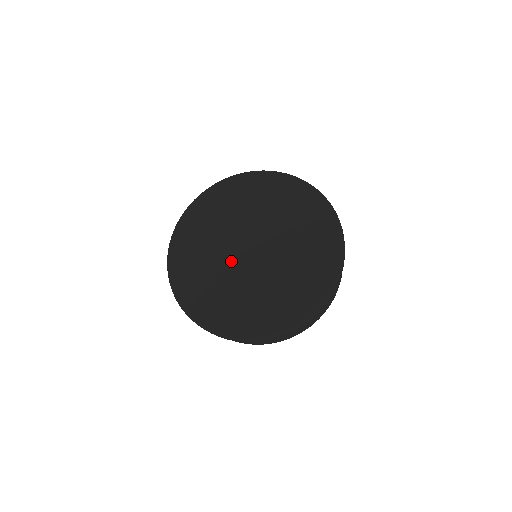
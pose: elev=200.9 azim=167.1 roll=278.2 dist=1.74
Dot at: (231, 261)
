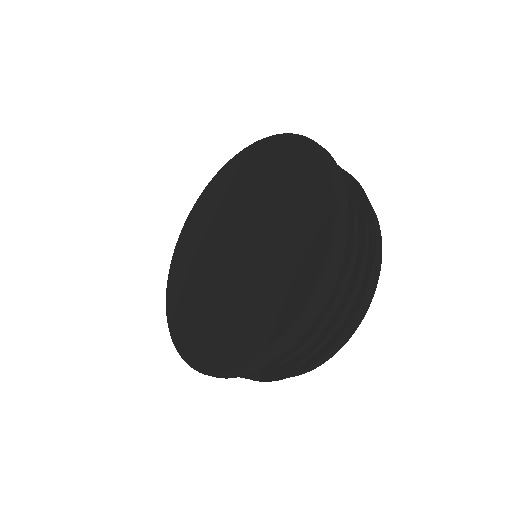
Dot at: (220, 275)
